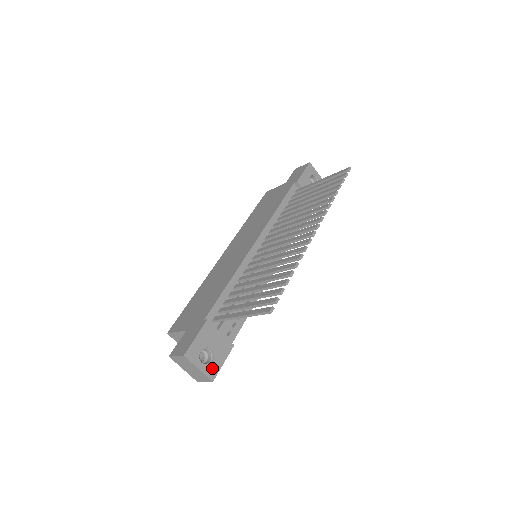
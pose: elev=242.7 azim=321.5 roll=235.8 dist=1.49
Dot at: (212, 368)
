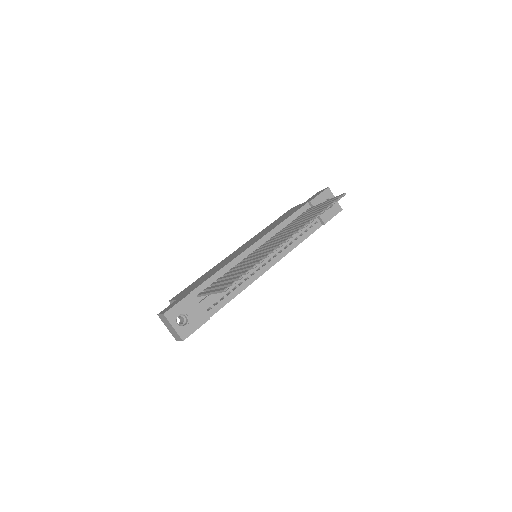
Dot at: (185, 331)
